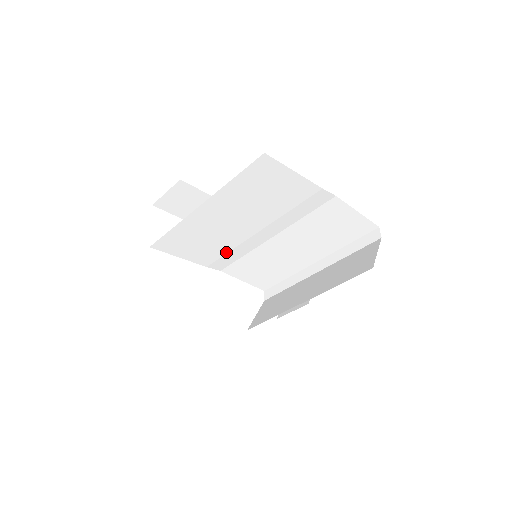
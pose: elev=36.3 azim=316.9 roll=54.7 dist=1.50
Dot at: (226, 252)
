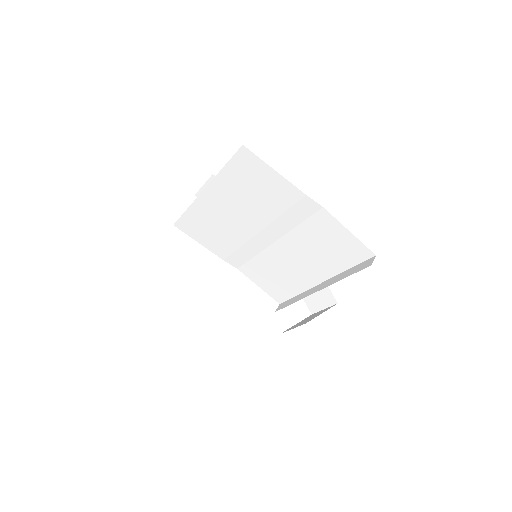
Dot at: (237, 248)
